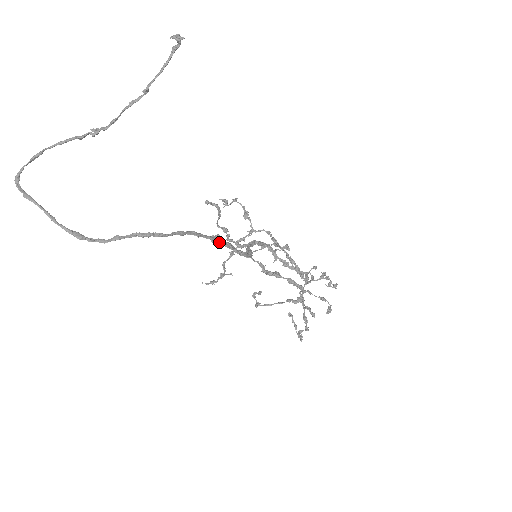
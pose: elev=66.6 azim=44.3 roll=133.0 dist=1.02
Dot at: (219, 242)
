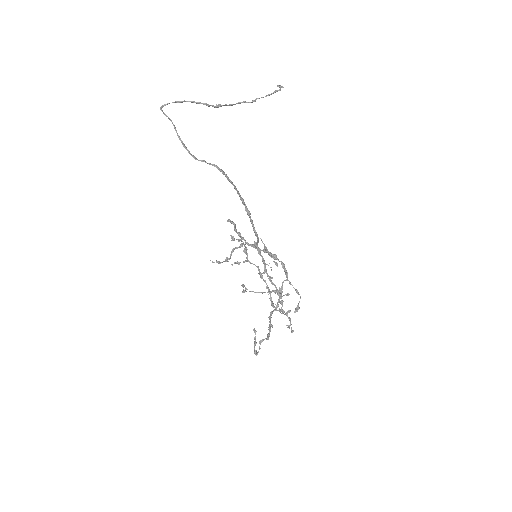
Dot at: (249, 213)
